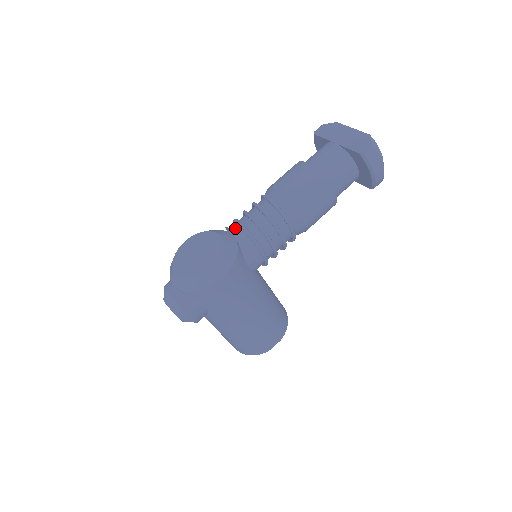
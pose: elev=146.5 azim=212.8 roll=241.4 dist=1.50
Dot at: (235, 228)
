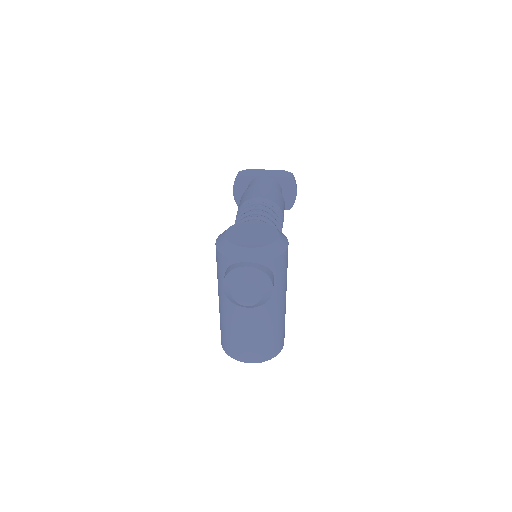
Dot at: occluded
